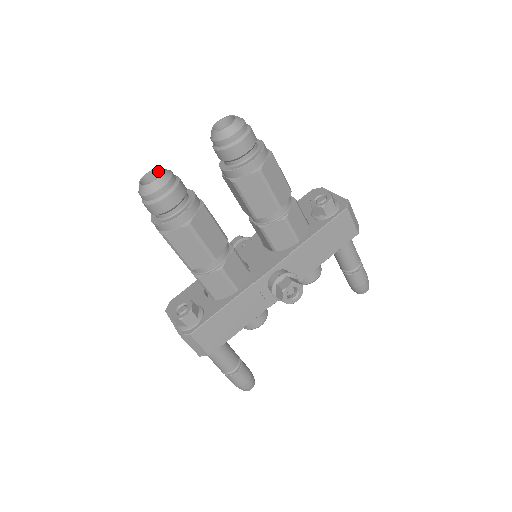
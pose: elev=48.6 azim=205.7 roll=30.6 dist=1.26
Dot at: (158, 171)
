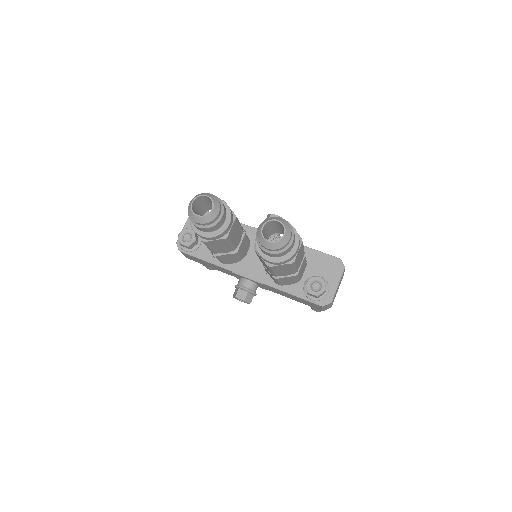
Dot at: (213, 203)
